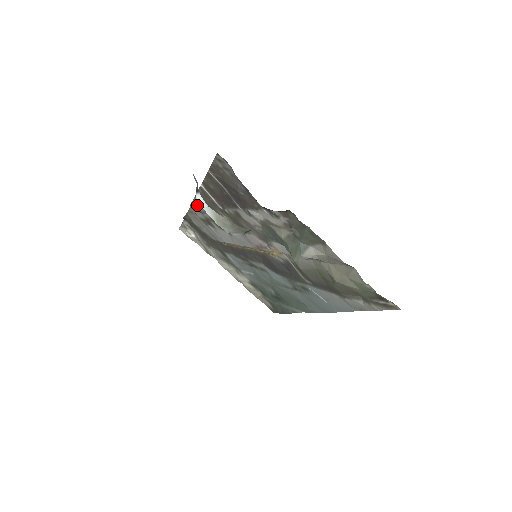
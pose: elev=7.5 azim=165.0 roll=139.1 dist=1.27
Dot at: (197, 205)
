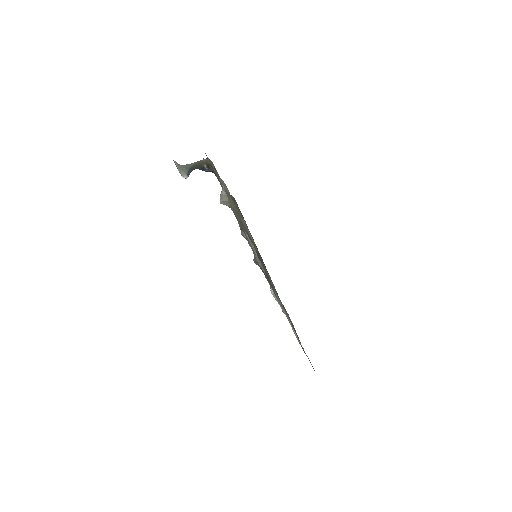
Dot at: (240, 229)
